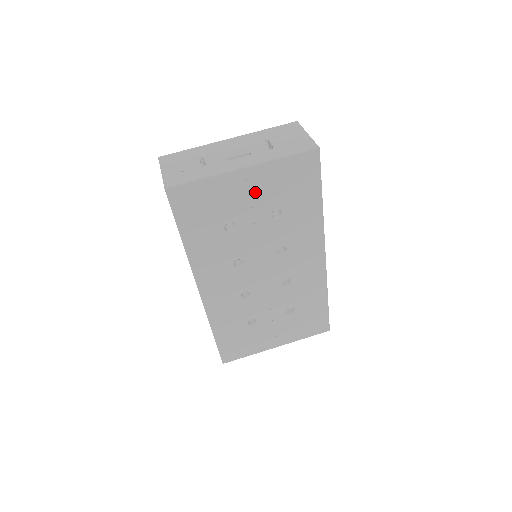
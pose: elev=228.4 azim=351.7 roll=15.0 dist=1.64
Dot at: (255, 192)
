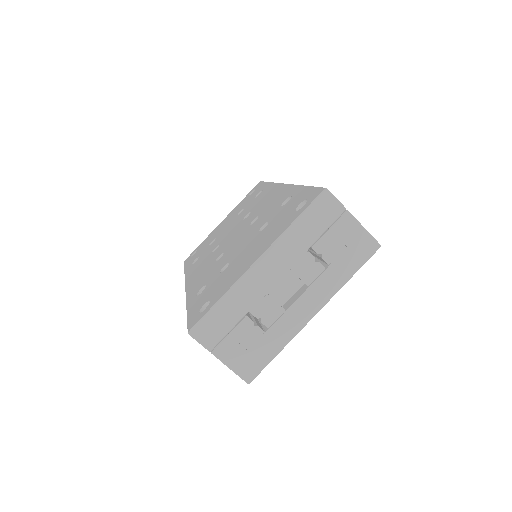
Dot at: occluded
